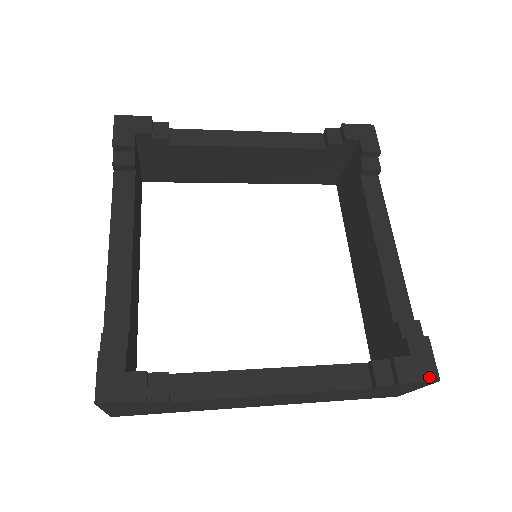
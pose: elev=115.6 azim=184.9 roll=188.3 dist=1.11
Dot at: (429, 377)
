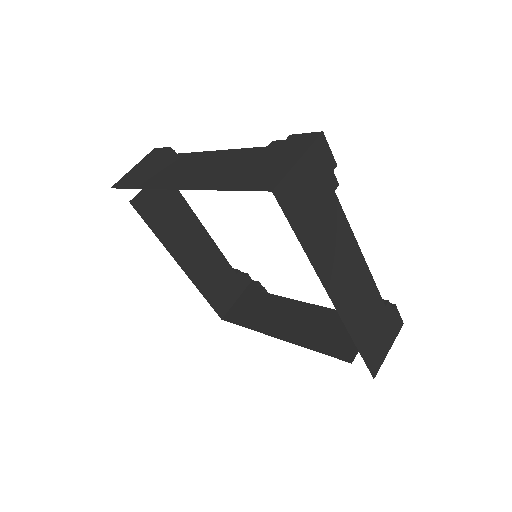
Dot at: (399, 318)
